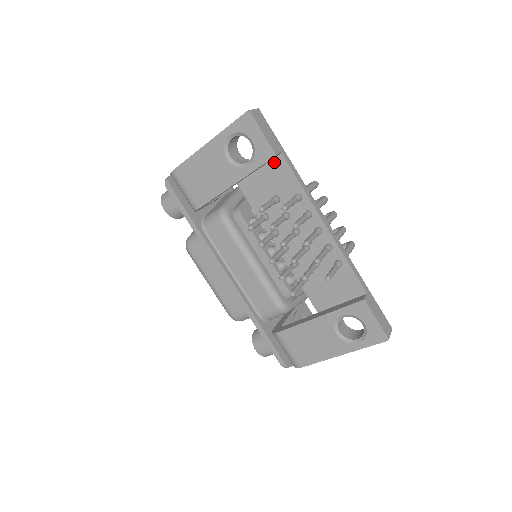
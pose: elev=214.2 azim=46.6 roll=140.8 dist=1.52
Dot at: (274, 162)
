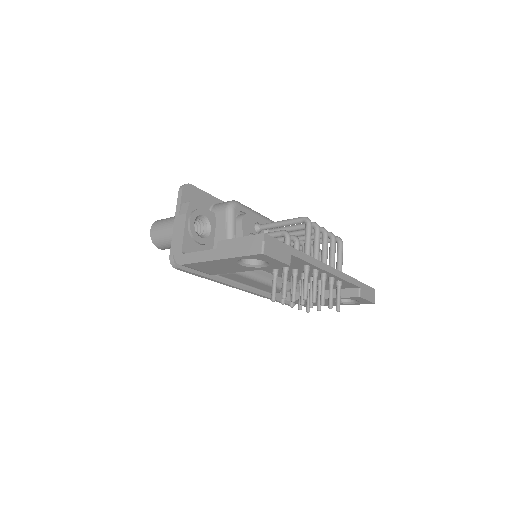
Dot at: occluded
